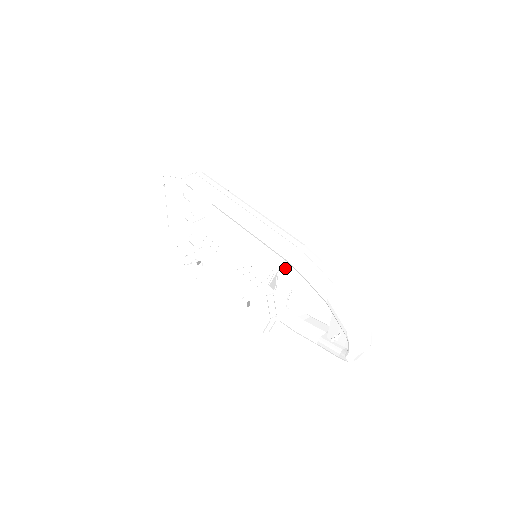
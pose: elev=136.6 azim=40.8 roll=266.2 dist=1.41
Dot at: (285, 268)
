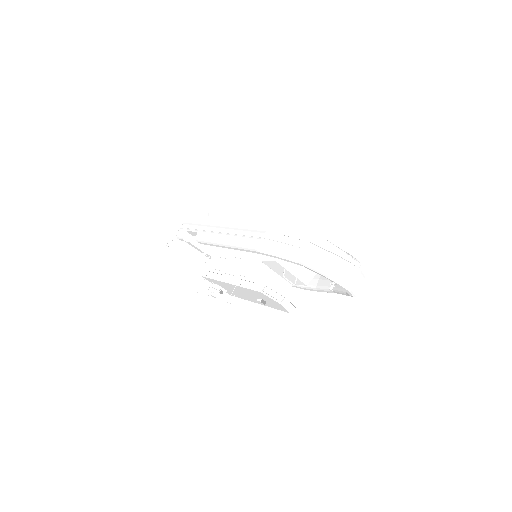
Dot at: (267, 258)
